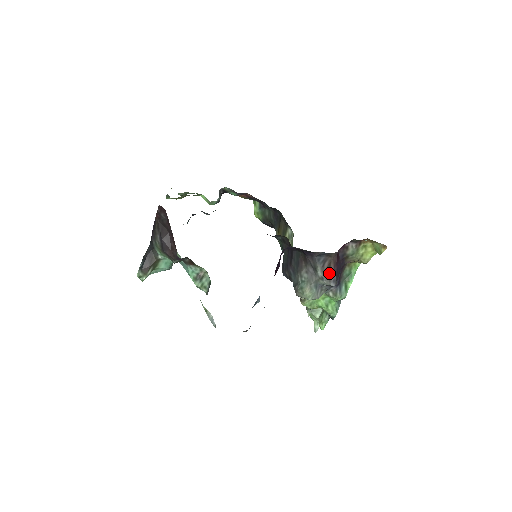
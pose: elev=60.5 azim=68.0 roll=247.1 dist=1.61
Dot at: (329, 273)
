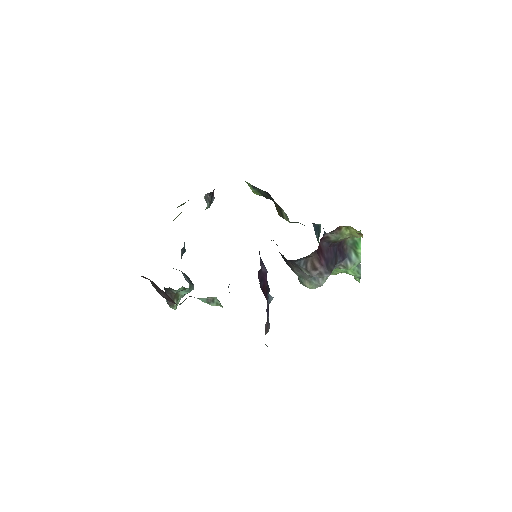
Dot at: (317, 270)
